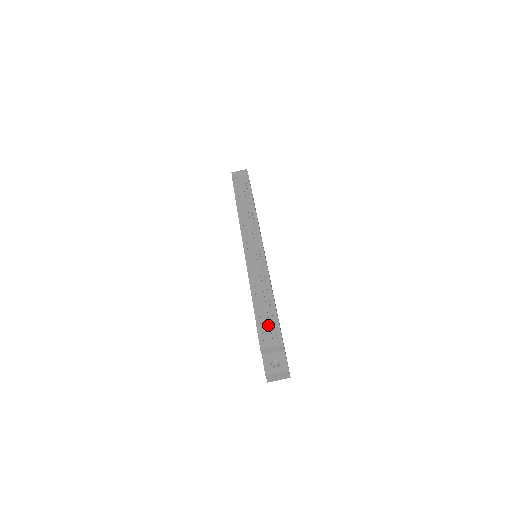
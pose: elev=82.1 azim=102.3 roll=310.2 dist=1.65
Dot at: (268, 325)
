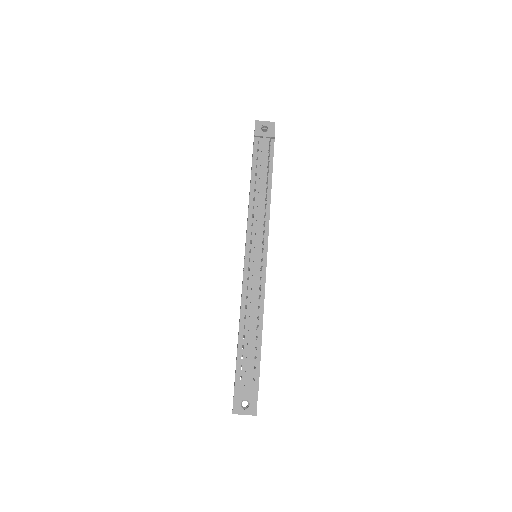
Dot at: (249, 363)
